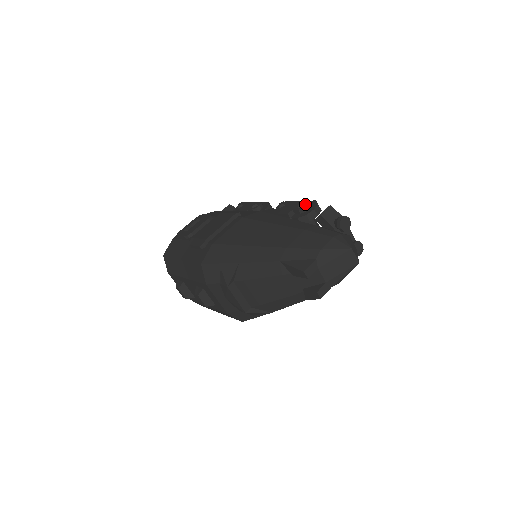
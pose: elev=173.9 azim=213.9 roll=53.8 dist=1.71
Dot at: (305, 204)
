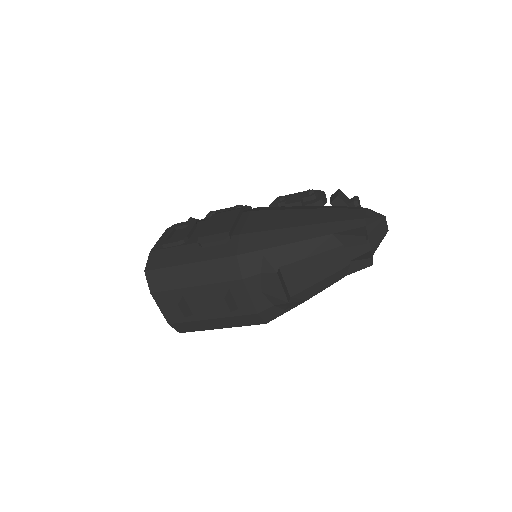
Dot at: (314, 191)
